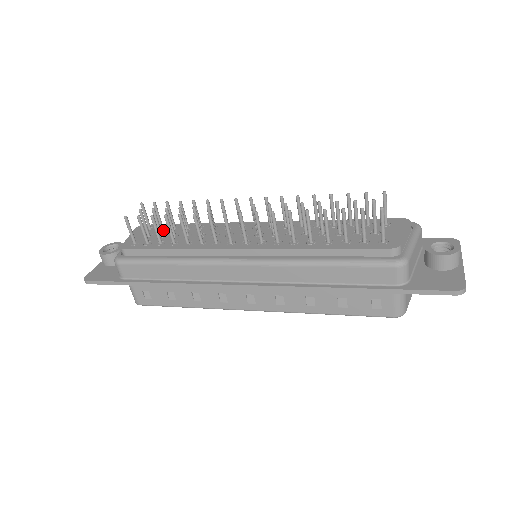
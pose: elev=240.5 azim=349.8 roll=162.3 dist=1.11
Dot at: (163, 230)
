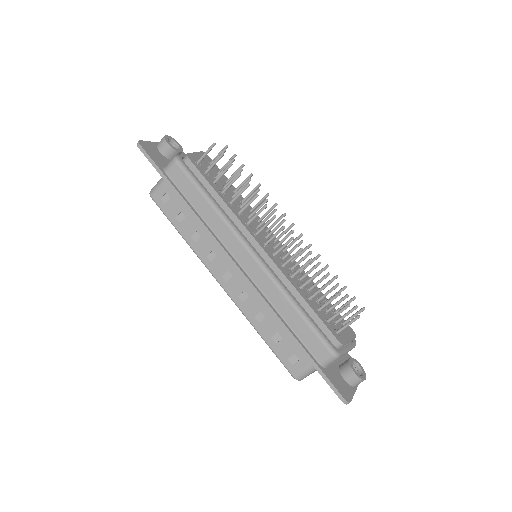
Dot at: occluded
